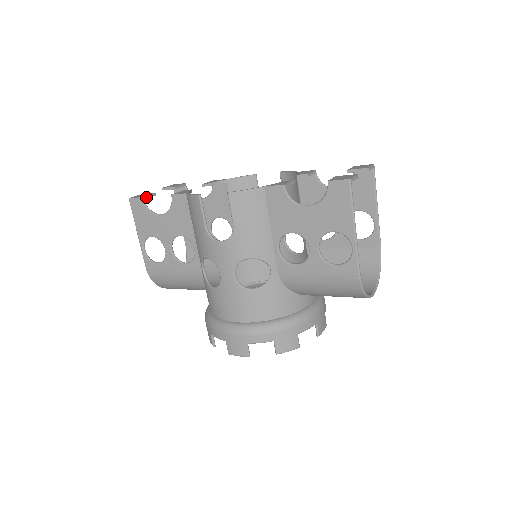
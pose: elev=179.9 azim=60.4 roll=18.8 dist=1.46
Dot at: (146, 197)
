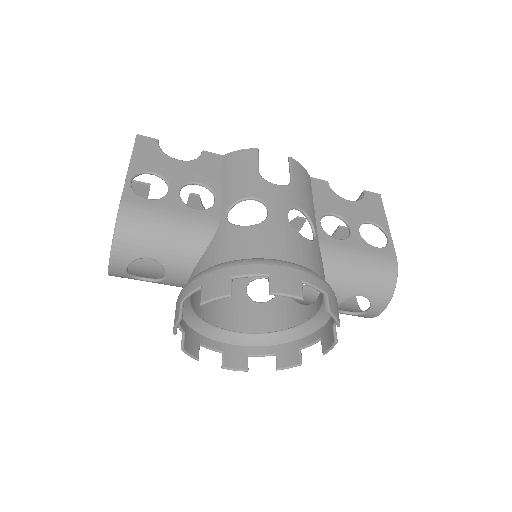
Dot at: occluded
